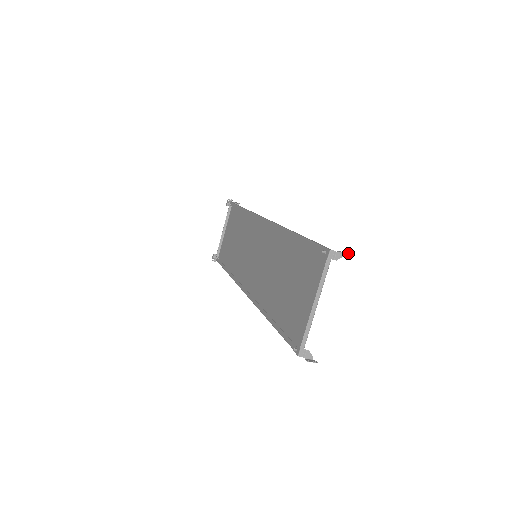
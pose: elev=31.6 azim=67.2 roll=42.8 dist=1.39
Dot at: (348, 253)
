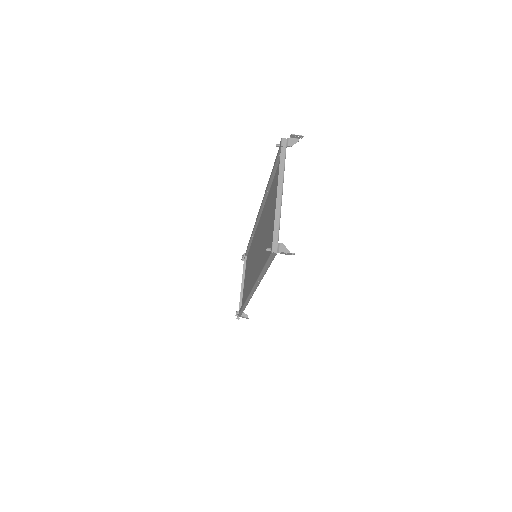
Dot at: (301, 138)
